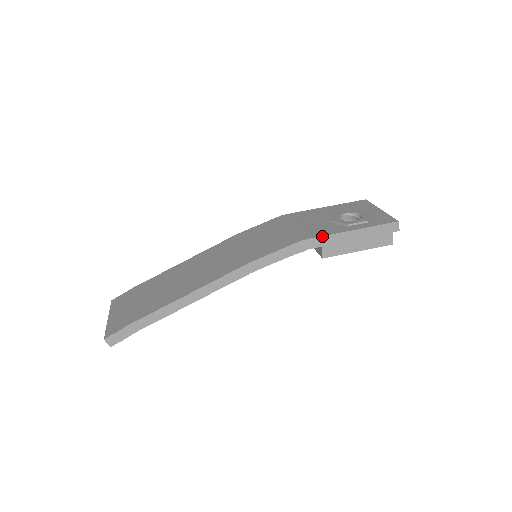
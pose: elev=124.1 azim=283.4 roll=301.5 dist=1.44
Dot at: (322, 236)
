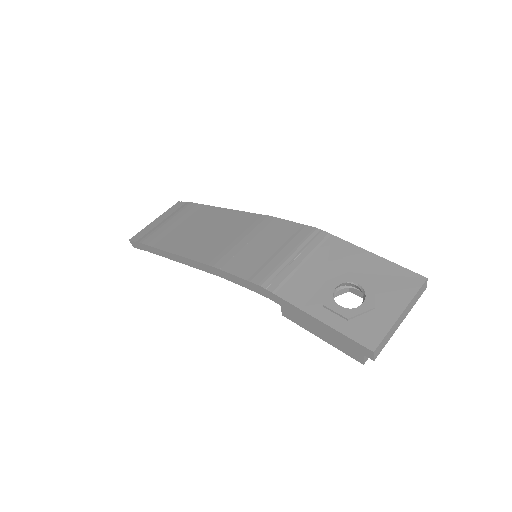
Dot at: (281, 297)
